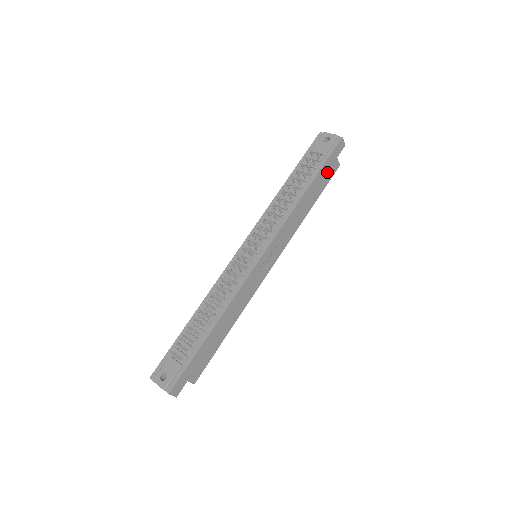
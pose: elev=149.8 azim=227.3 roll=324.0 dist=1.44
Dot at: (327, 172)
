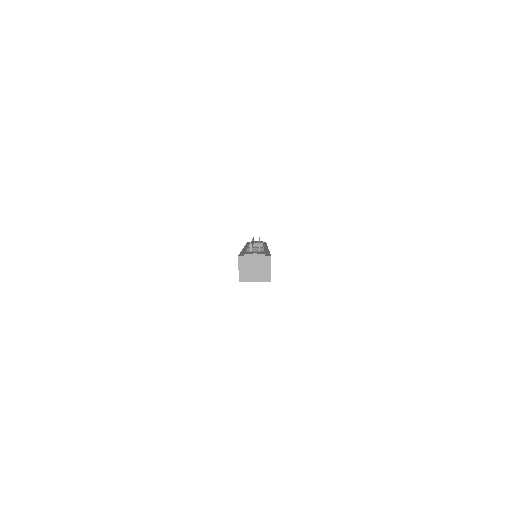
Dot at: occluded
